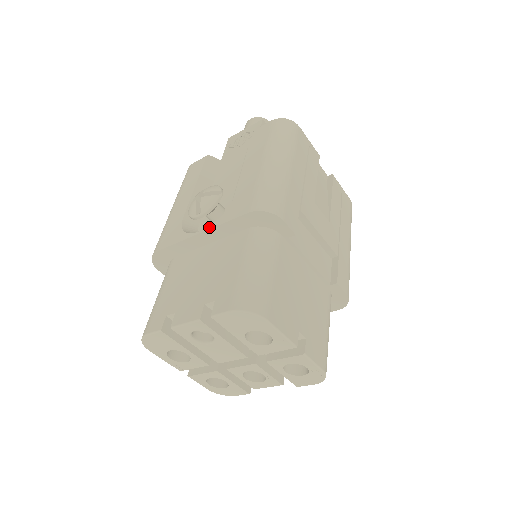
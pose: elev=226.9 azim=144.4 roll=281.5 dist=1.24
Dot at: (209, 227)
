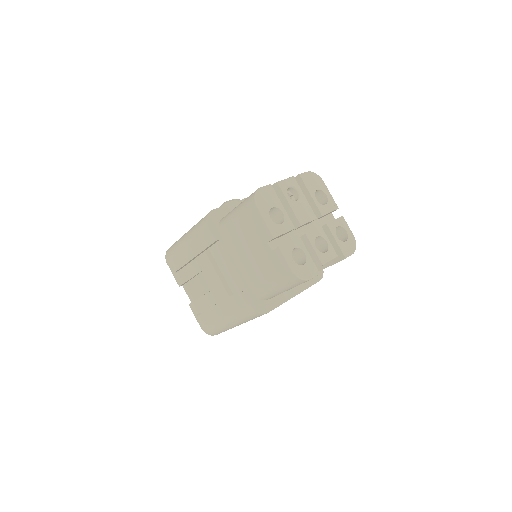
Dot at: occluded
